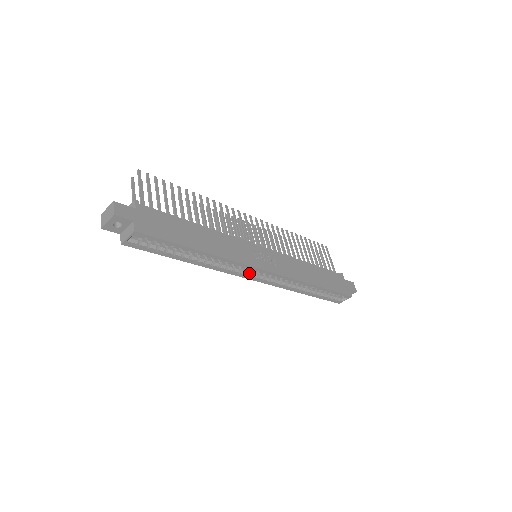
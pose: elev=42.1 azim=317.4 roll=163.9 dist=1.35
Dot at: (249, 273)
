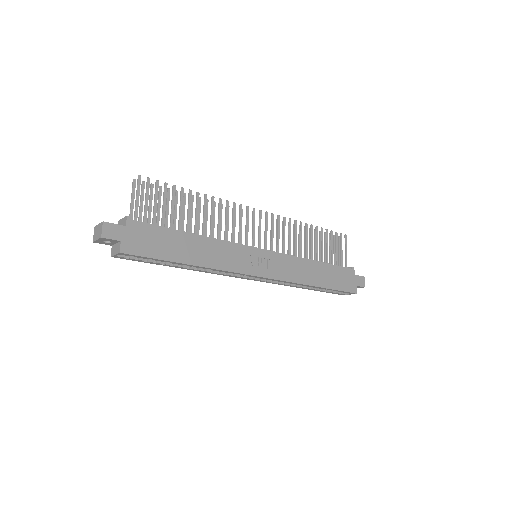
Dot at: occluded
